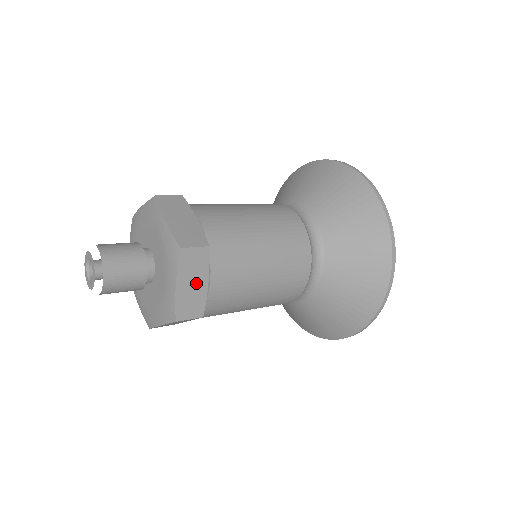
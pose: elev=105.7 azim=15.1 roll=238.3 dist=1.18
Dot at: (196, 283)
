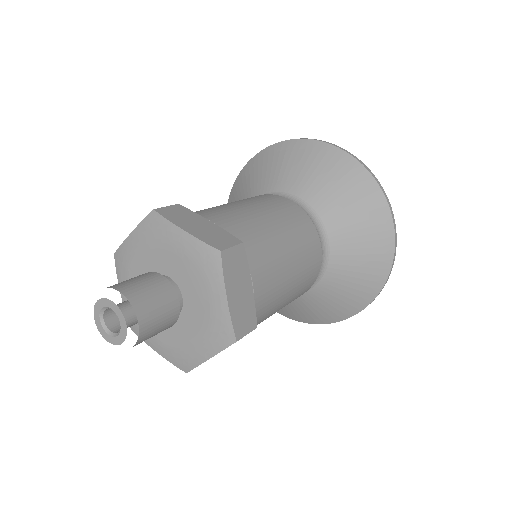
Dot at: occluded
